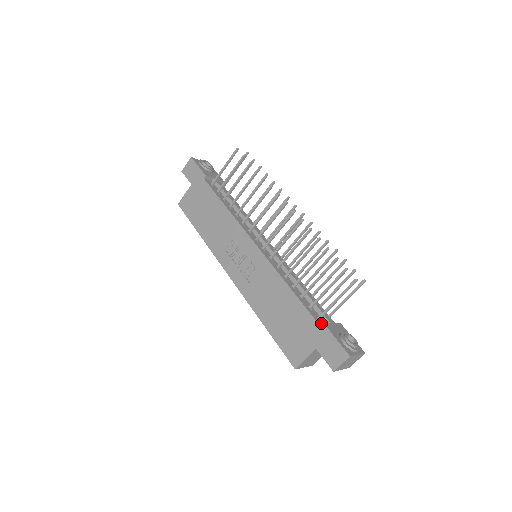
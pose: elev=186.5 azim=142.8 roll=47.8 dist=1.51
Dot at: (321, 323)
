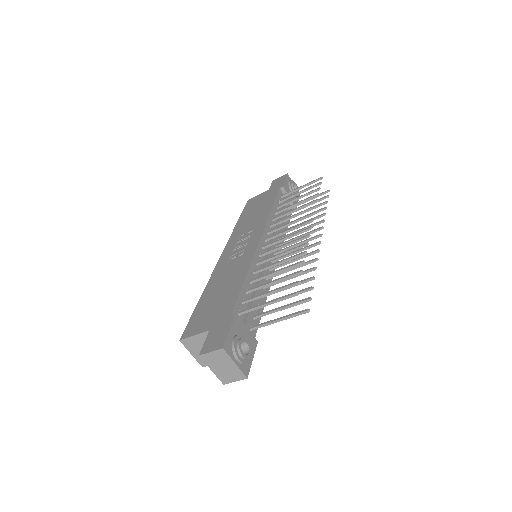
Dot at: occluded
